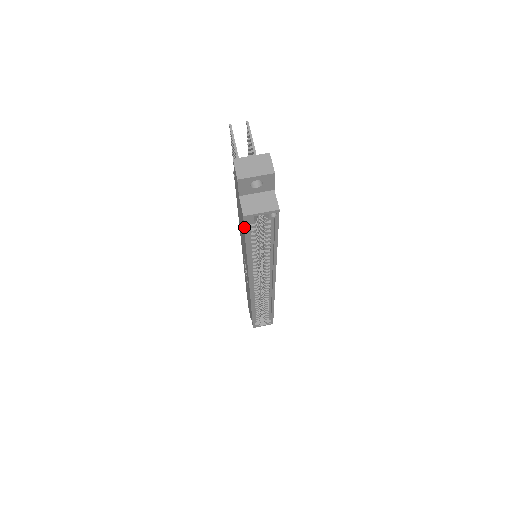
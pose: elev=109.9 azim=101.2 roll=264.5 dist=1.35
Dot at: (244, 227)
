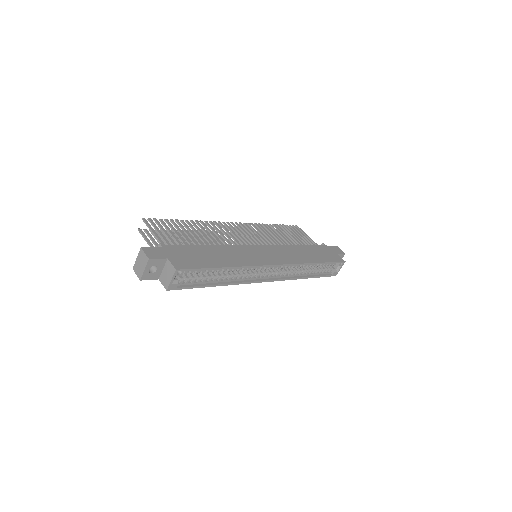
Dot at: (180, 289)
